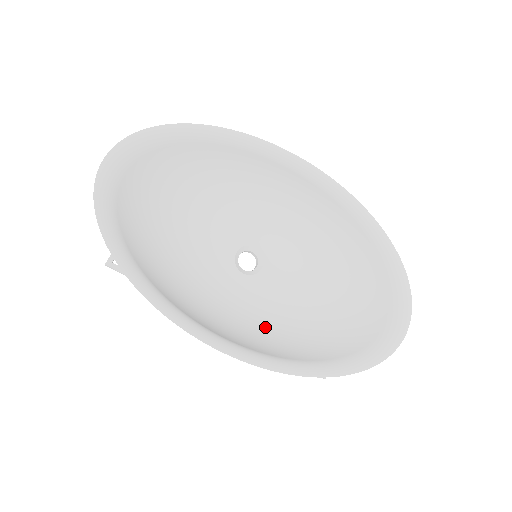
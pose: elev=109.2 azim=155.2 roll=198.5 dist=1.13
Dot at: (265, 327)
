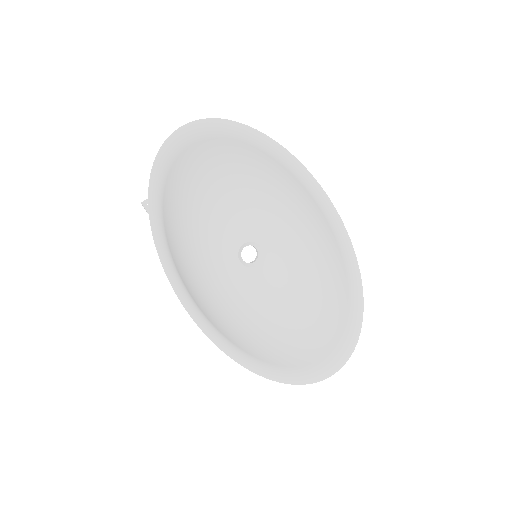
Dot at: (233, 311)
